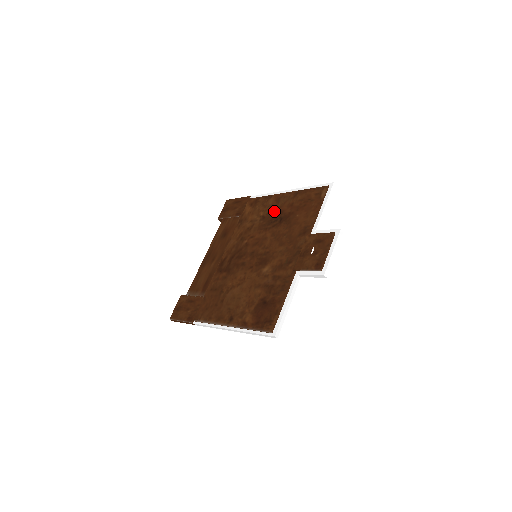
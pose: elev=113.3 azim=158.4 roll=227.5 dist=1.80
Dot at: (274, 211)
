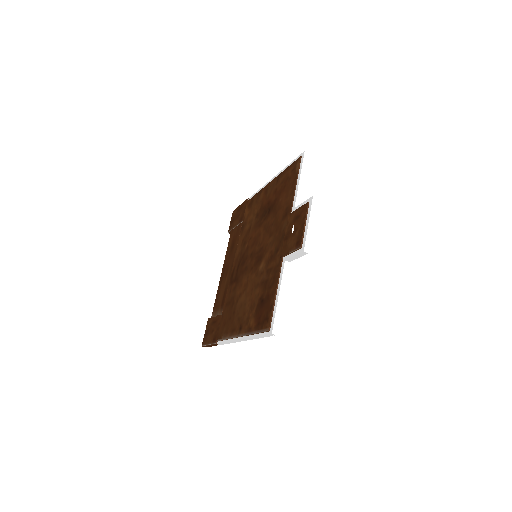
Dot at: (264, 204)
